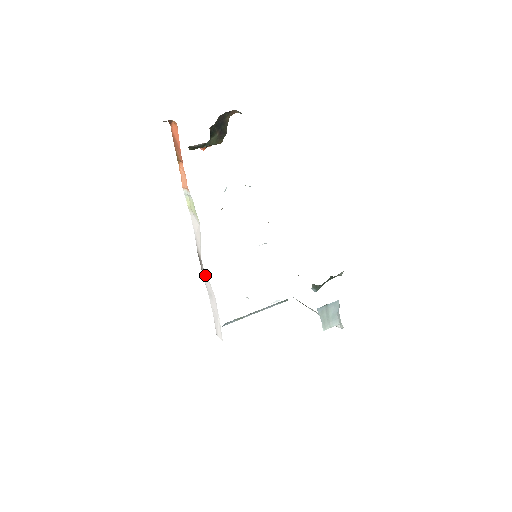
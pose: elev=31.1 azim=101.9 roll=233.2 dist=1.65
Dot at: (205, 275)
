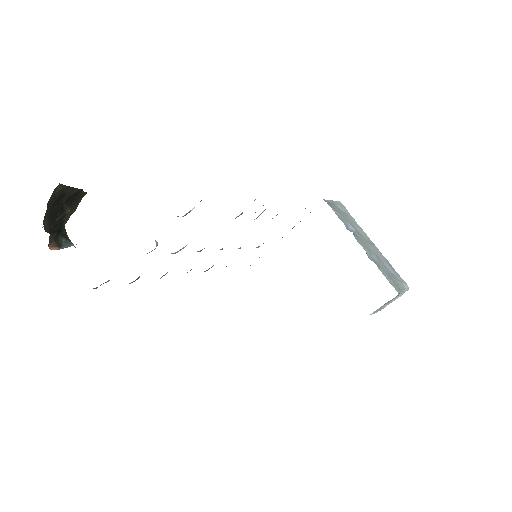
Dot at: occluded
